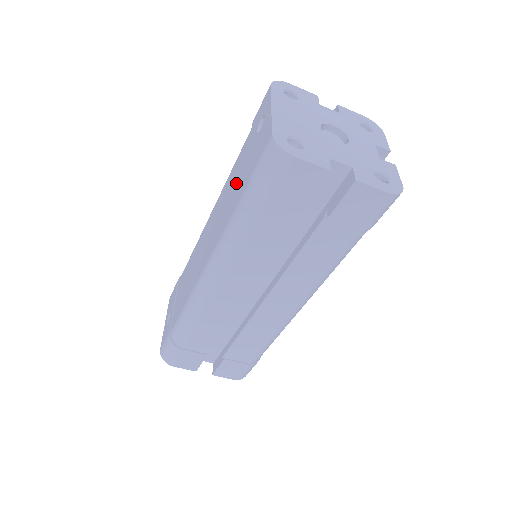
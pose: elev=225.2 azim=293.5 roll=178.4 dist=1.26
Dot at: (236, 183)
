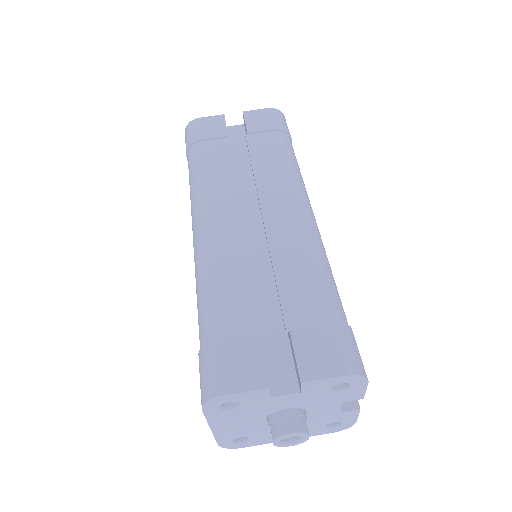
Dot at: occluded
